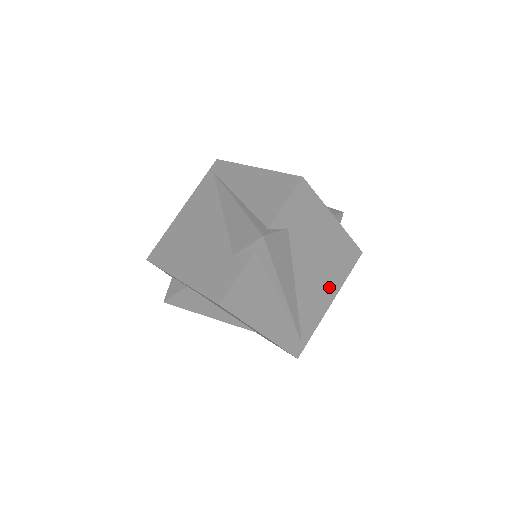
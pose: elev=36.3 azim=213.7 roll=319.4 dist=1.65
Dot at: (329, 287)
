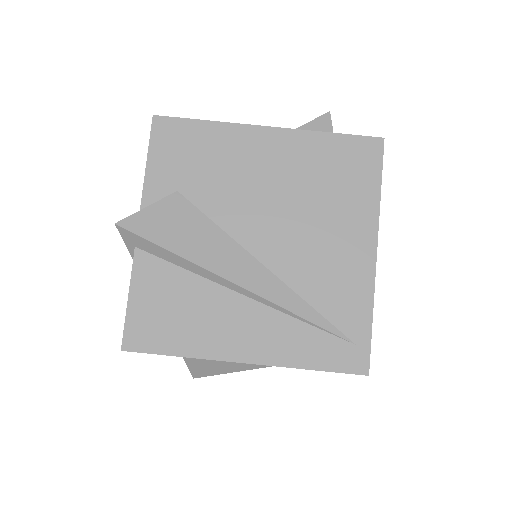
Dot at: (346, 228)
